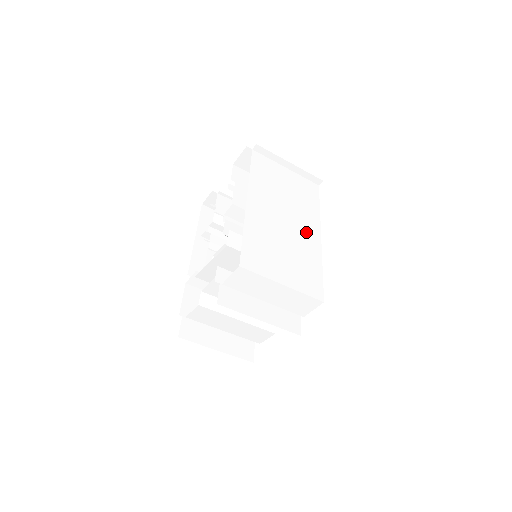
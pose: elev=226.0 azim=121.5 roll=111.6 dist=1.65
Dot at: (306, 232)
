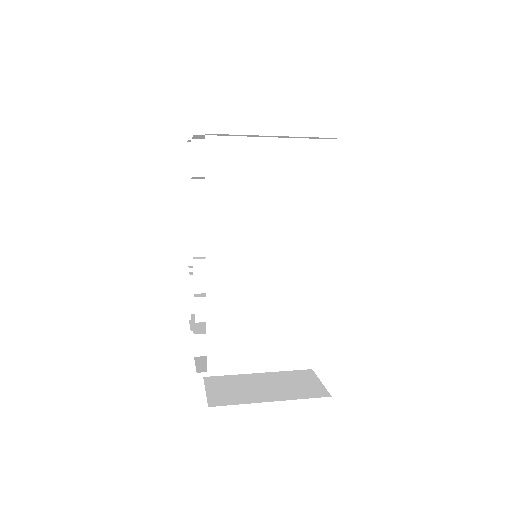
Dot at: (305, 260)
